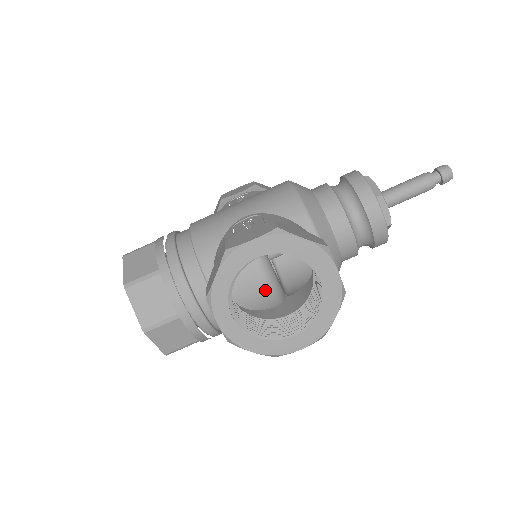
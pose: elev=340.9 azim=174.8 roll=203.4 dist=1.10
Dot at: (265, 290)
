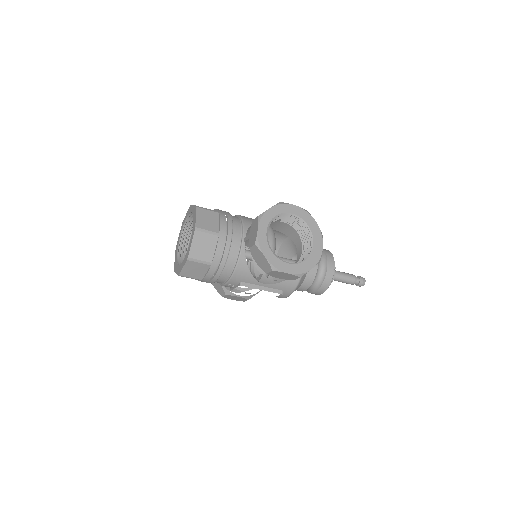
Dot at: occluded
